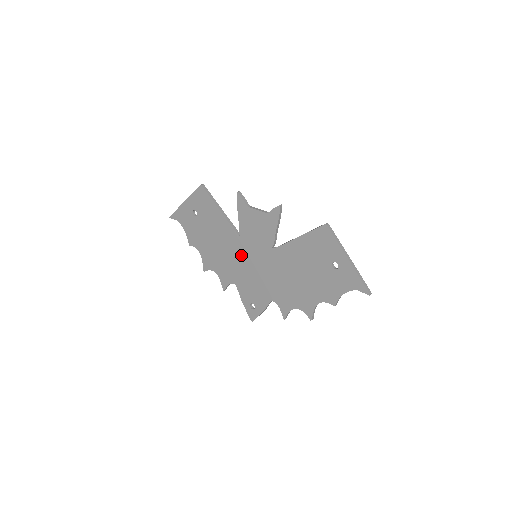
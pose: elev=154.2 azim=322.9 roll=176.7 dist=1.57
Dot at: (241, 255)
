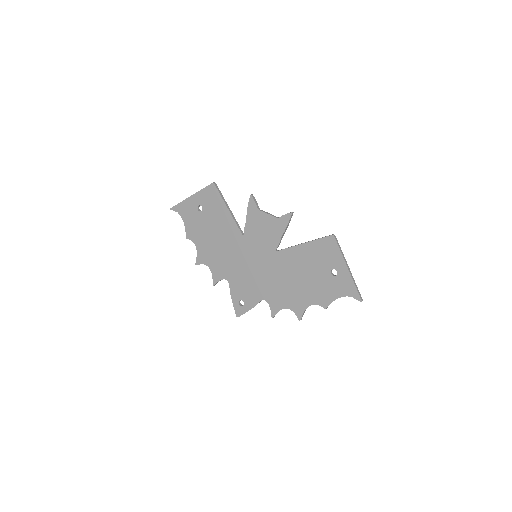
Dot at: (241, 253)
